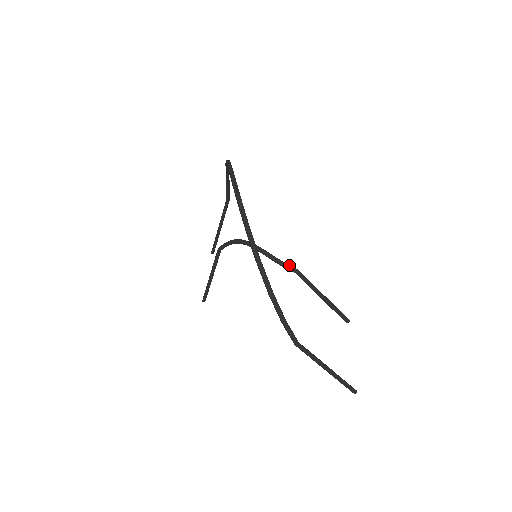
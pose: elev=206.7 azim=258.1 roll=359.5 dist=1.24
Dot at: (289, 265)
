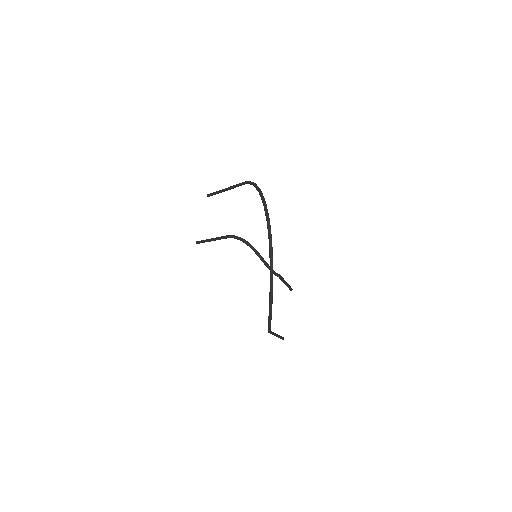
Dot at: (277, 273)
